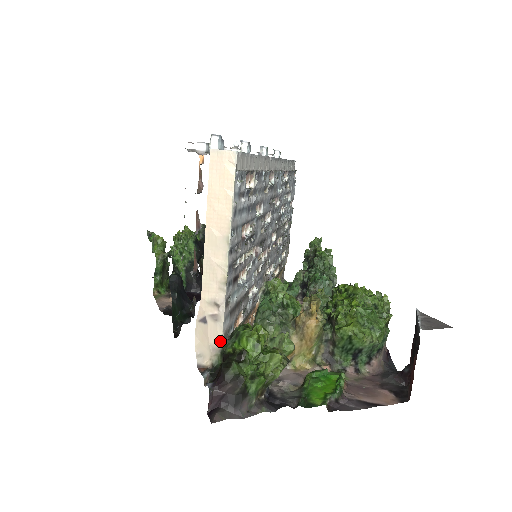
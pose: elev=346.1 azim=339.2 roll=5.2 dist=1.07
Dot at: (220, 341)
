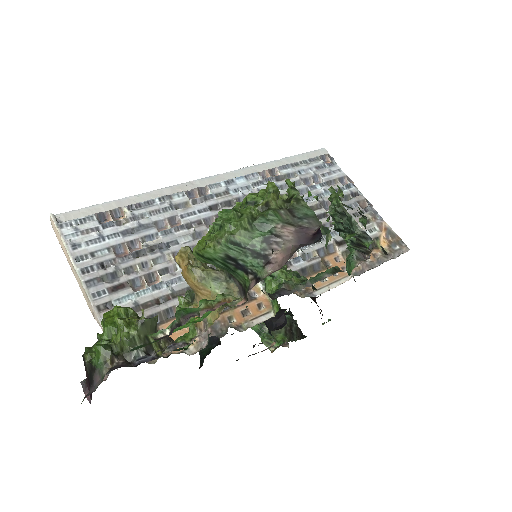
Dot at: occluded
